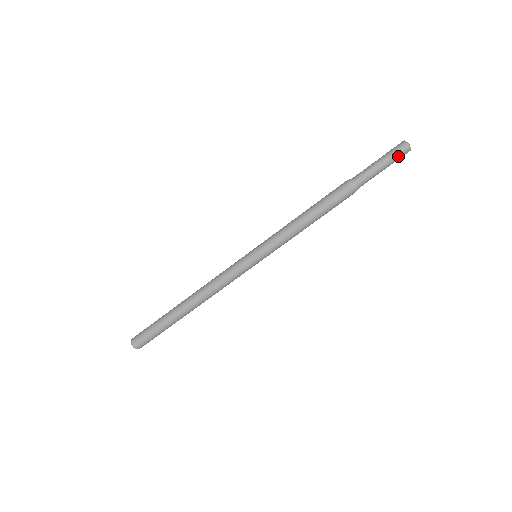
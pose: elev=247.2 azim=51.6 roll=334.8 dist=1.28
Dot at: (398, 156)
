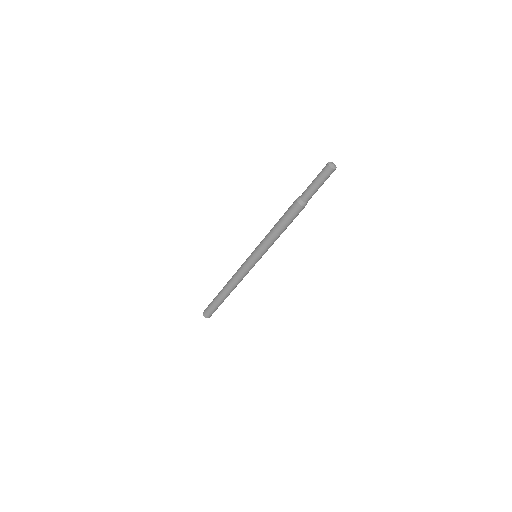
Dot at: (328, 177)
